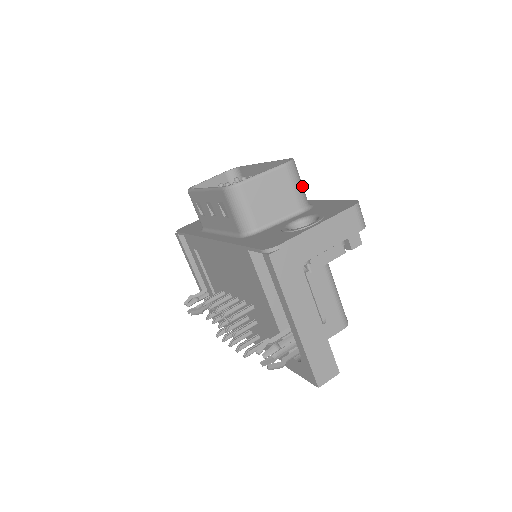
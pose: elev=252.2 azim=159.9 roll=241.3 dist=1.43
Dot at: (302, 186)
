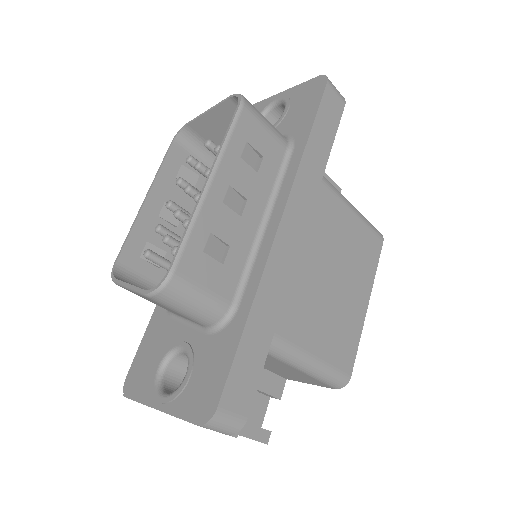
Dot at: (197, 308)
